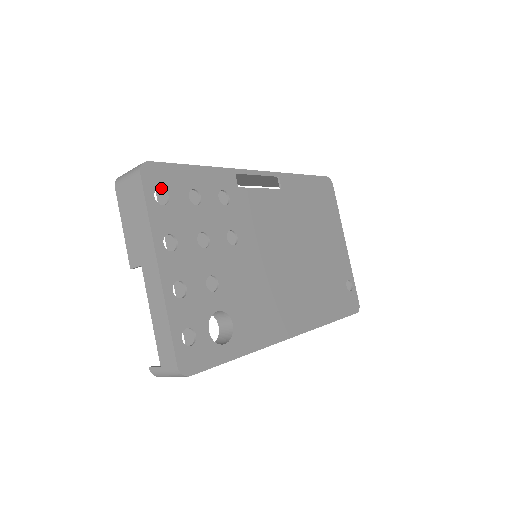
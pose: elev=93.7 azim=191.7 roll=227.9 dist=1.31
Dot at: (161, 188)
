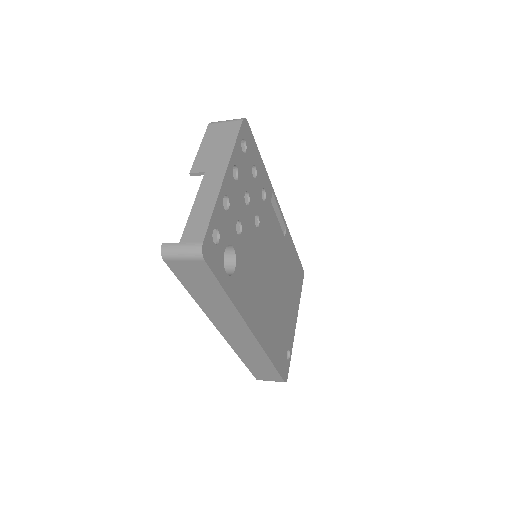
Dot at: (246, 142)
